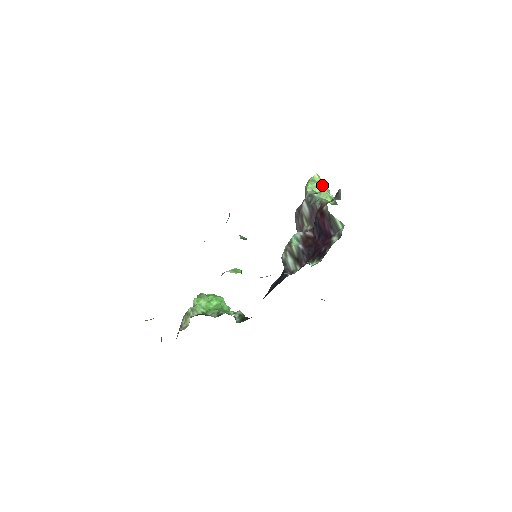
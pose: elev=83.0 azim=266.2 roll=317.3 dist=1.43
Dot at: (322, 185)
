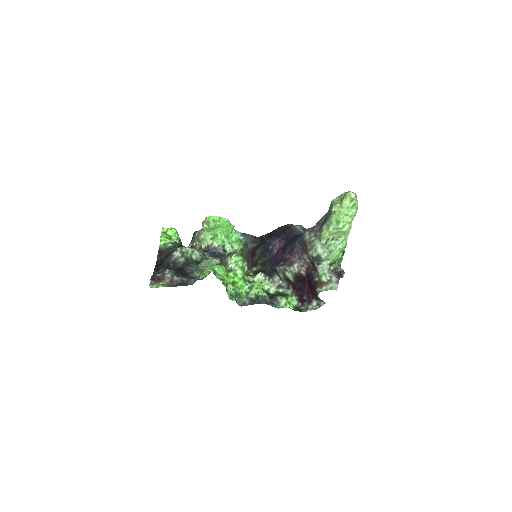
Dot at: (342, 234)
